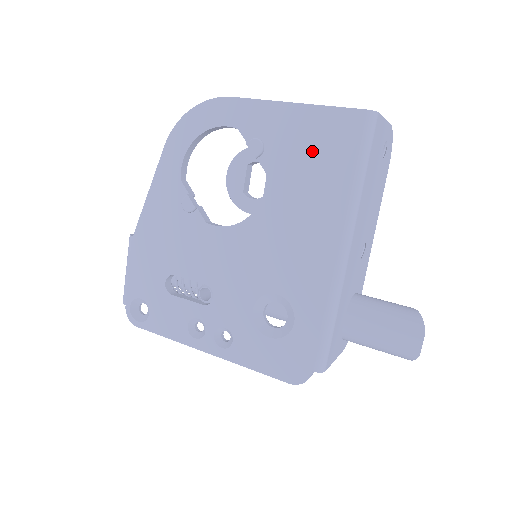
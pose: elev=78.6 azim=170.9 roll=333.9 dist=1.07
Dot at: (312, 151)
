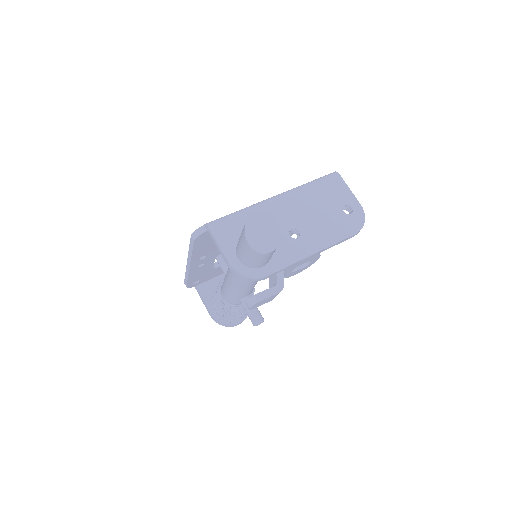
Dot at: occluded
